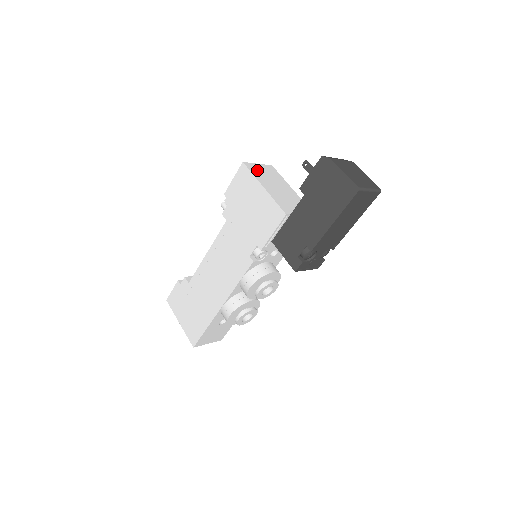
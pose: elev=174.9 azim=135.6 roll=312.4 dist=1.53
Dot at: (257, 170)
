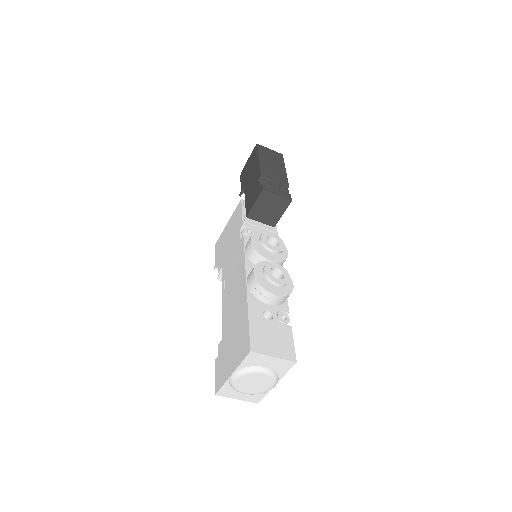
Dot at: occluded
